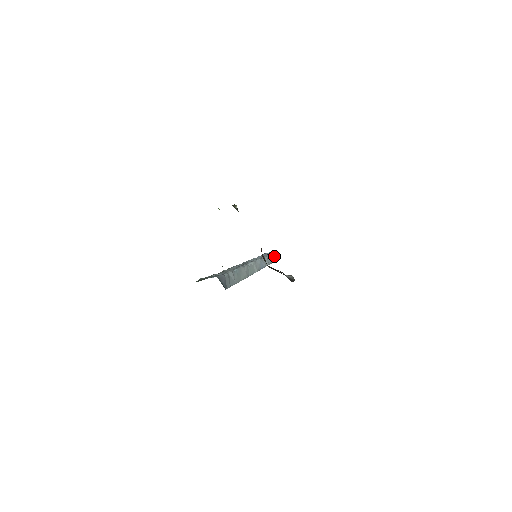
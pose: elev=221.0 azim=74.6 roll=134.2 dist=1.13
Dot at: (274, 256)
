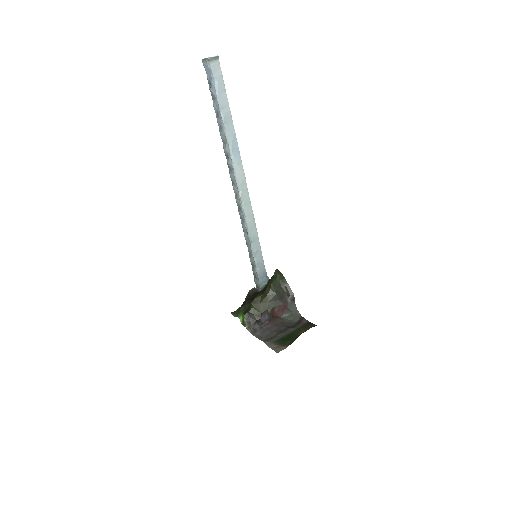
Dot at: (212, 59)
